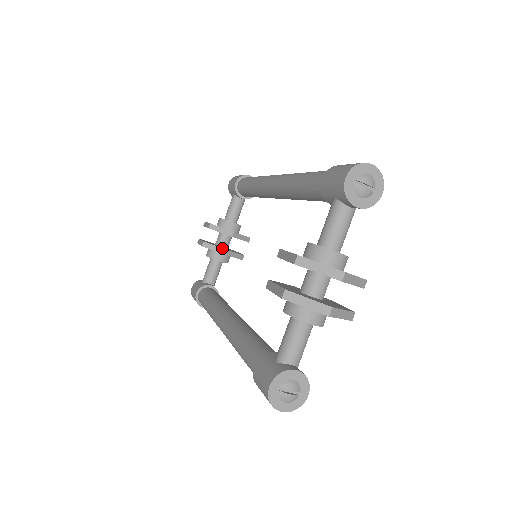
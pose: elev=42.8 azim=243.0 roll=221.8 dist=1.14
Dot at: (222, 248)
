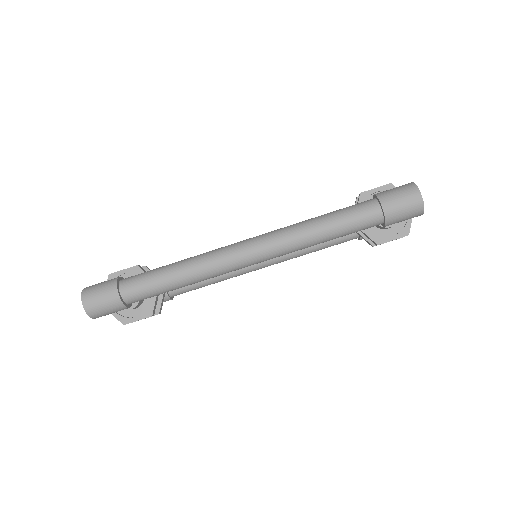
Dot at: occluded
